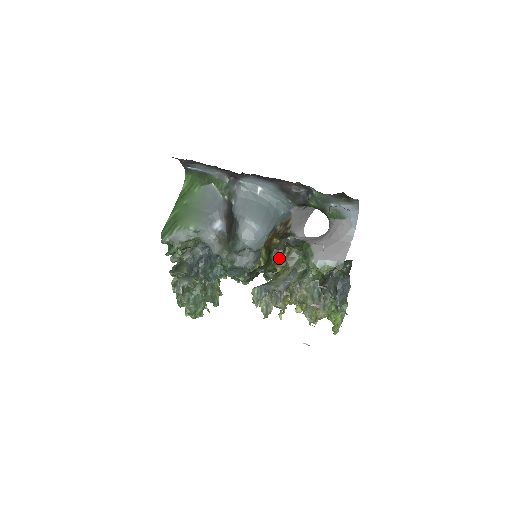
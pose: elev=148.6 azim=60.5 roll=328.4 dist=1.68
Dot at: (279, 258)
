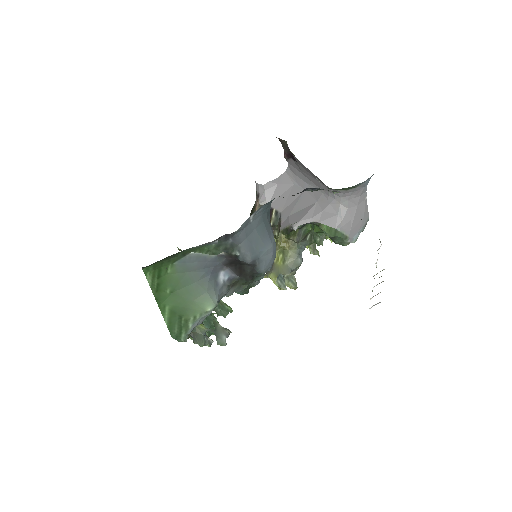
Dot at: occluded
